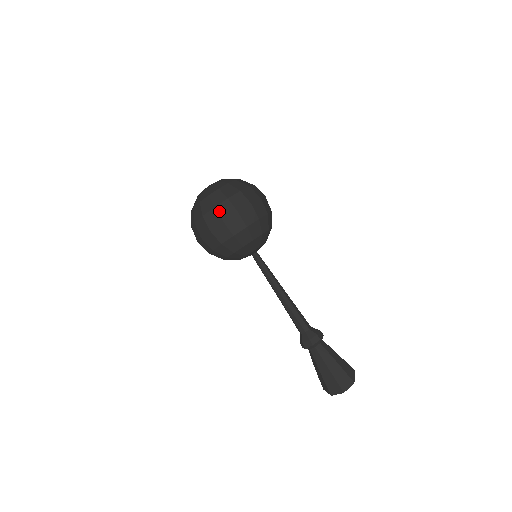
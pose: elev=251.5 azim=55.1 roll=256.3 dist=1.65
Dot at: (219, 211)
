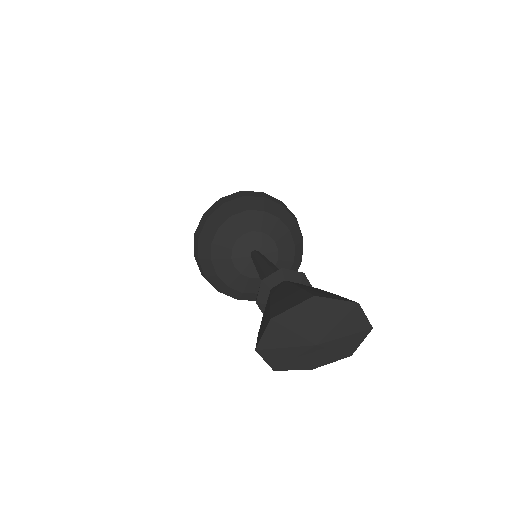
Dot at: occluded
